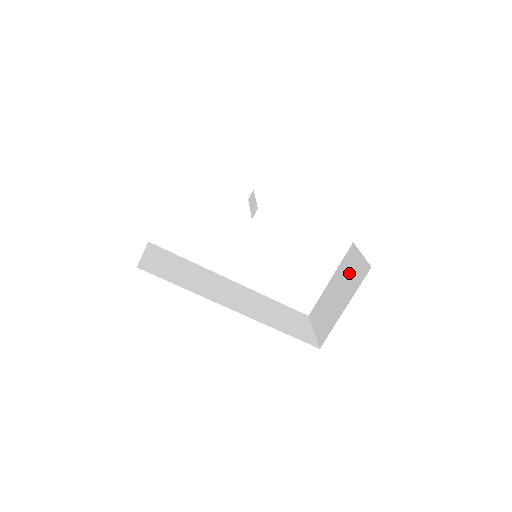
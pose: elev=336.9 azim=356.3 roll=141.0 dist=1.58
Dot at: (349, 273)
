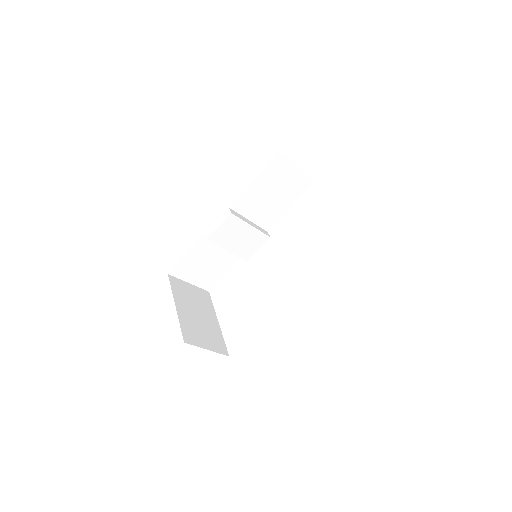
Dot at: occluded
